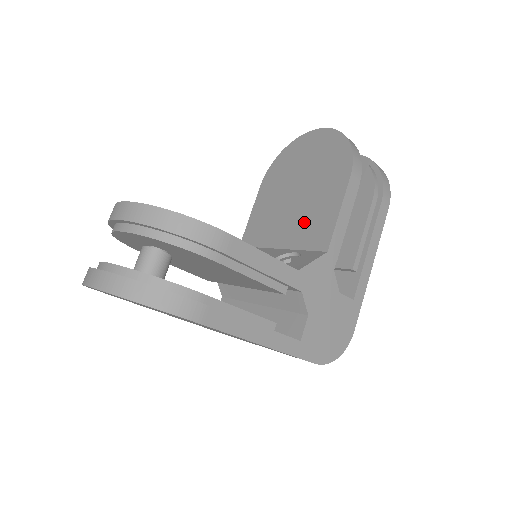
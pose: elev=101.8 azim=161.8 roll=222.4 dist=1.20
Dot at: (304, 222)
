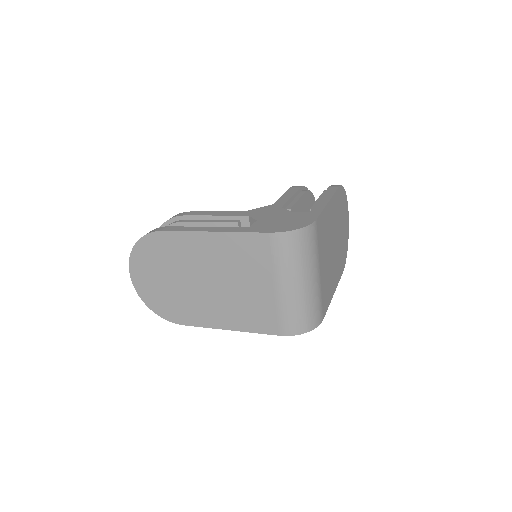
Dot at: occluded
